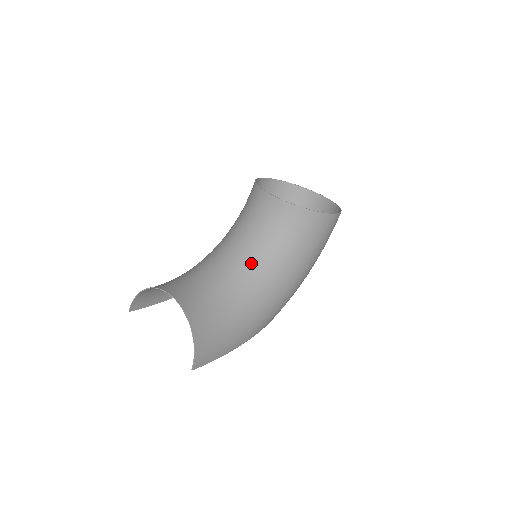
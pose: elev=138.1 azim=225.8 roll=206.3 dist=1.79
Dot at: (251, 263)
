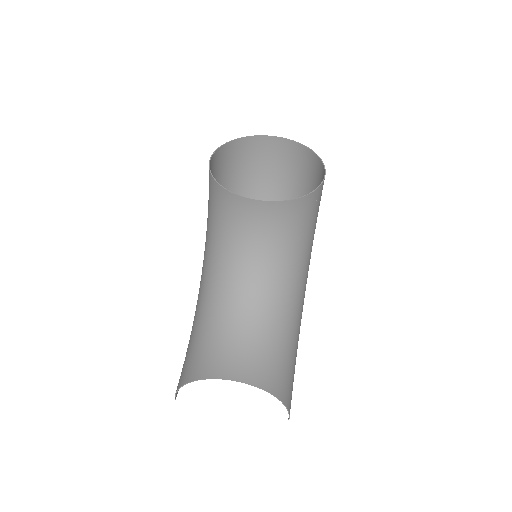
Dot at: (272, 281)
